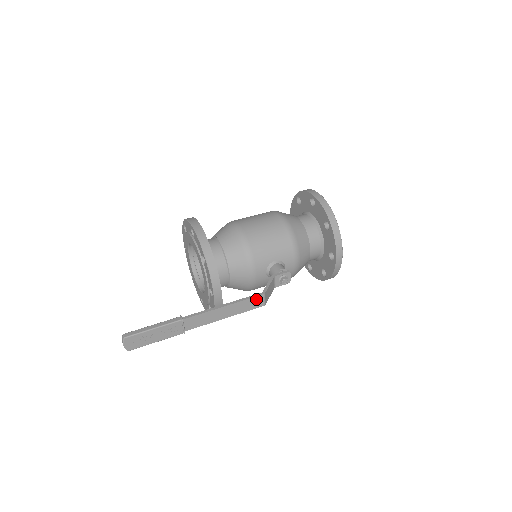
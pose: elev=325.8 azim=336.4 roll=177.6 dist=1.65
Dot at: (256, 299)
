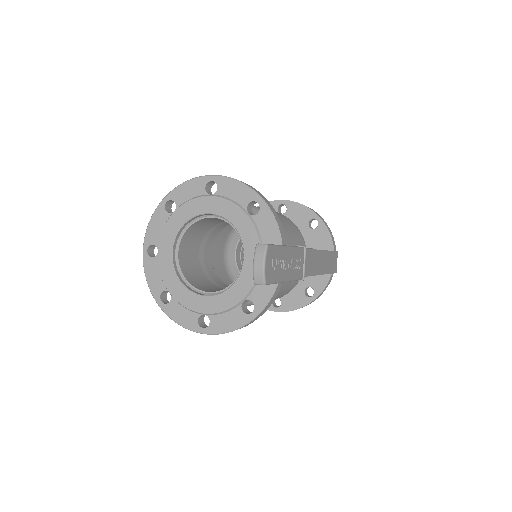
Dot at: (334, 256)
